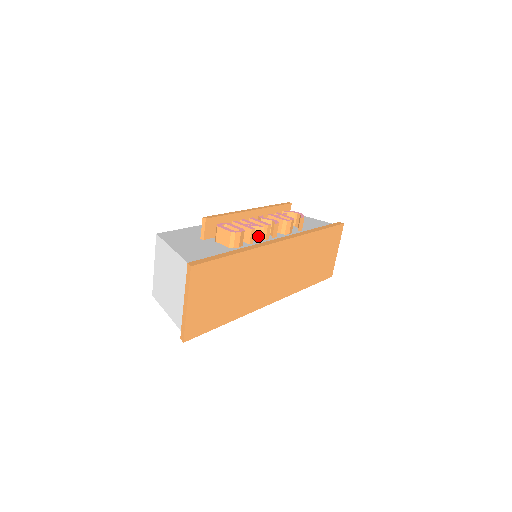
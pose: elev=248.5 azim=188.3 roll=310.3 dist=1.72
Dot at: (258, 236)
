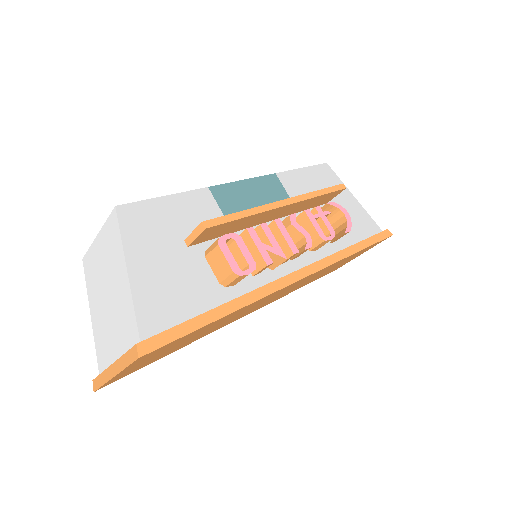
Dot at: occluded
